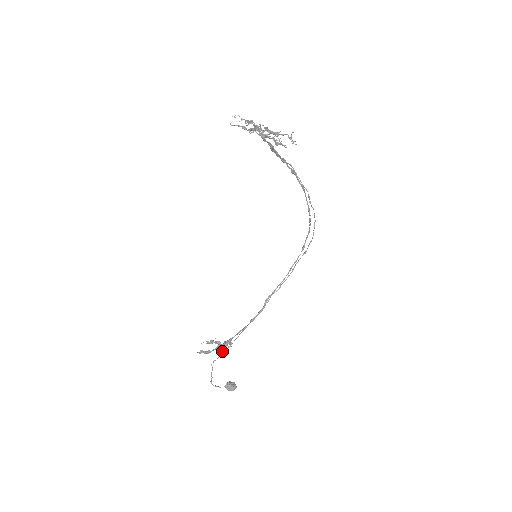
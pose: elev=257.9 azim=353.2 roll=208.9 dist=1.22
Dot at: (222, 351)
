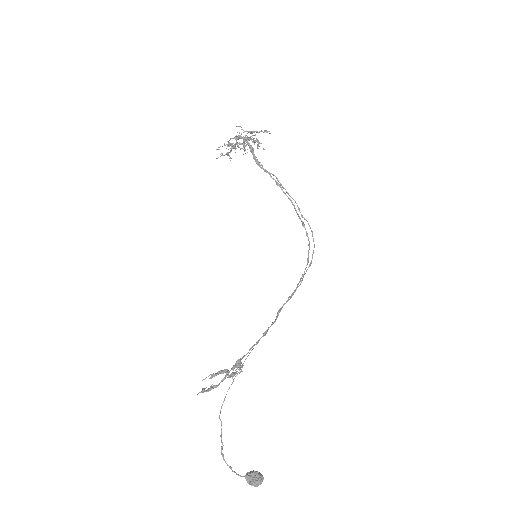
Dot at: (231, 373)
